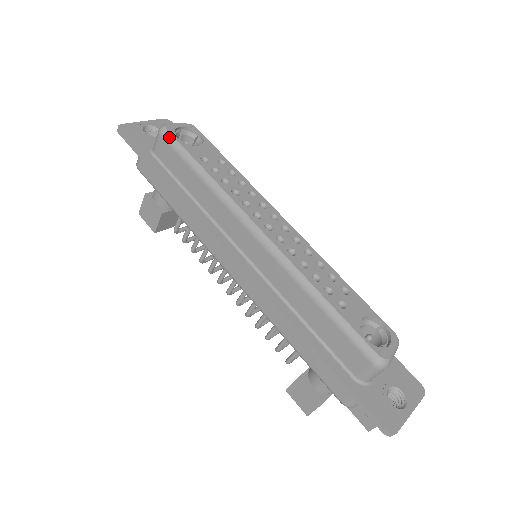
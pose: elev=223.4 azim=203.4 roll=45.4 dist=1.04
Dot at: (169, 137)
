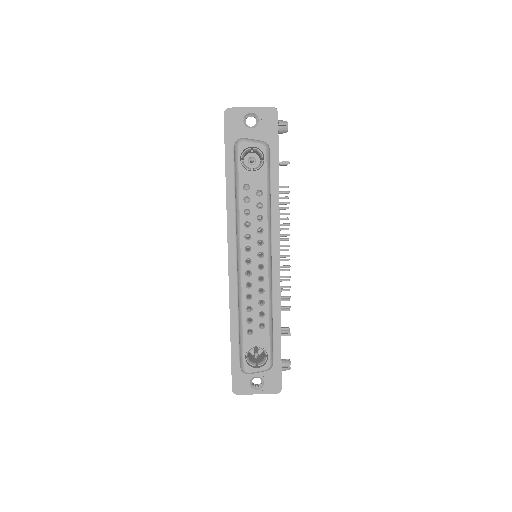
Dot at: (236, 154)
